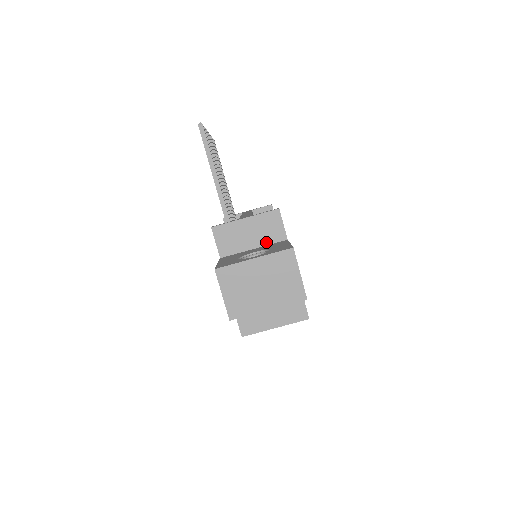
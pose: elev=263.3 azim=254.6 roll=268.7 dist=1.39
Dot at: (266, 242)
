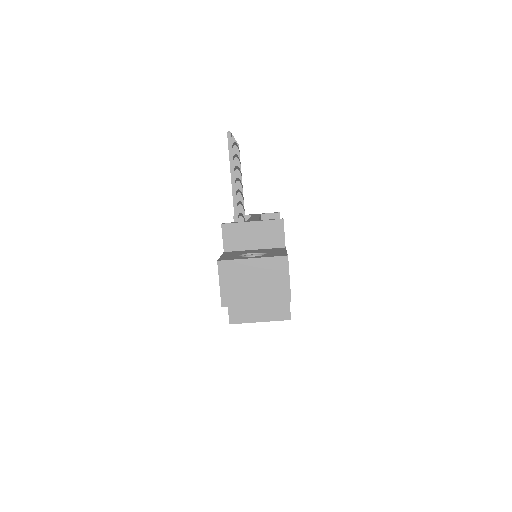
Dot at: (266, 246)
